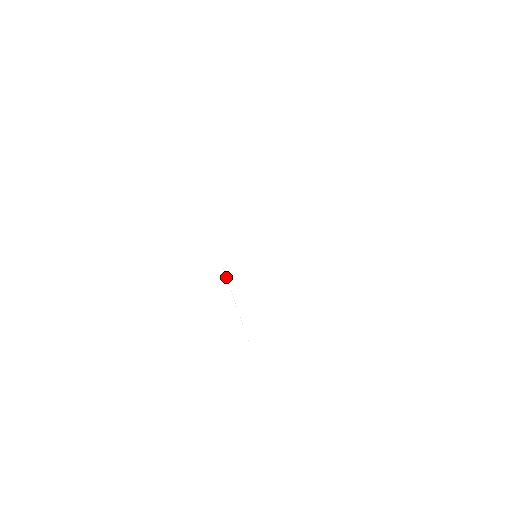
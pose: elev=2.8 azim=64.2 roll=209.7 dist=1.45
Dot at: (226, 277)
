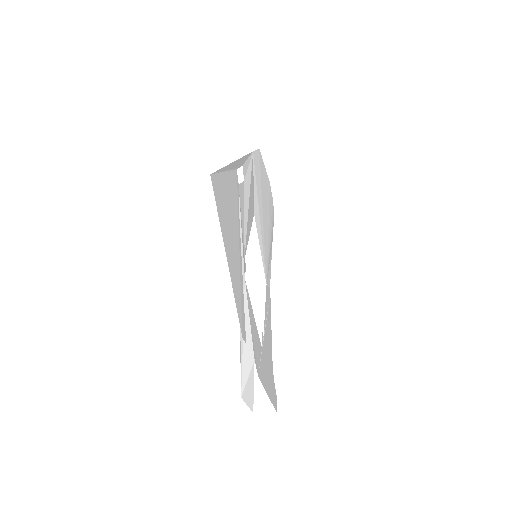
Dot at: (266, 318)
